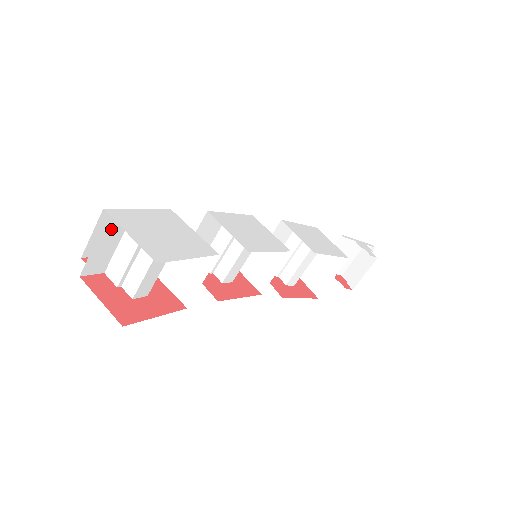
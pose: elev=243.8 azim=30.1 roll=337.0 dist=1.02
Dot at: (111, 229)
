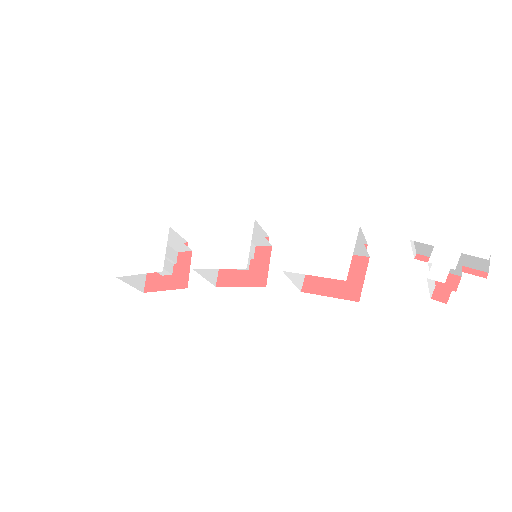
Dot at: occluded
